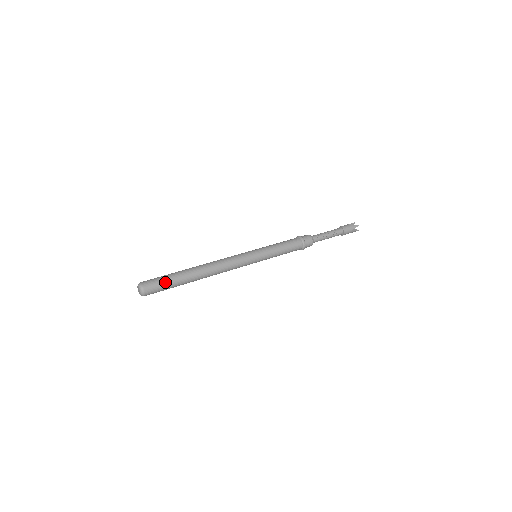
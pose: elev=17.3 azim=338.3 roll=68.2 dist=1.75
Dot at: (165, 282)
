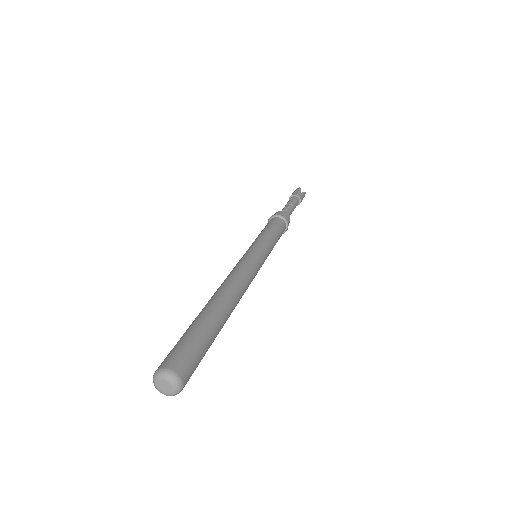
Dot at: (188, 339)
